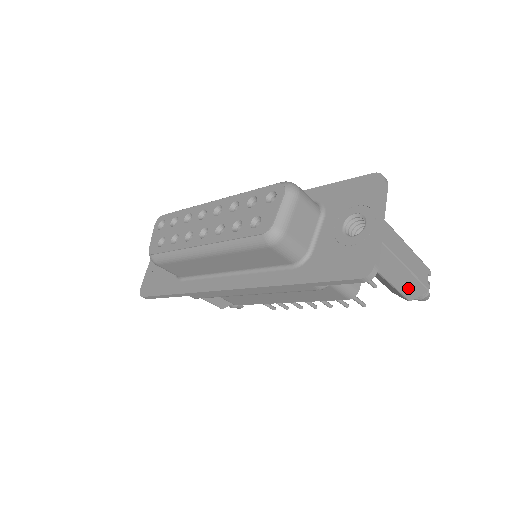
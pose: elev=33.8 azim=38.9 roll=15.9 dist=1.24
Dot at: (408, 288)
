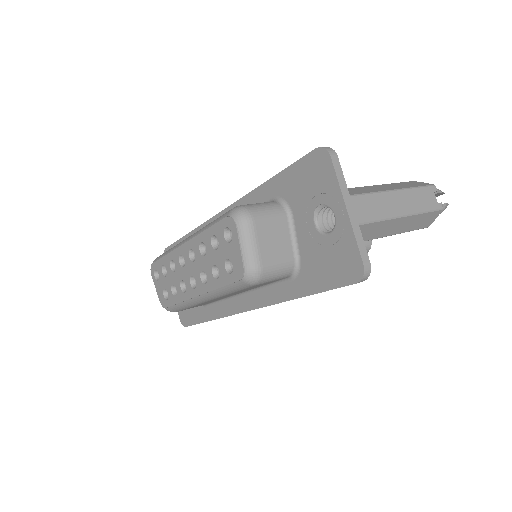
Dot at: (418, 223)
